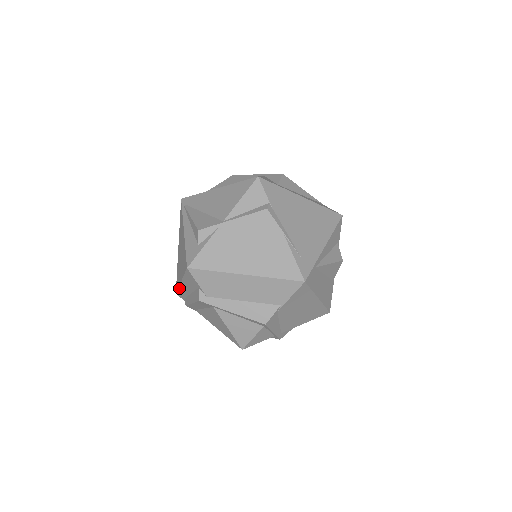
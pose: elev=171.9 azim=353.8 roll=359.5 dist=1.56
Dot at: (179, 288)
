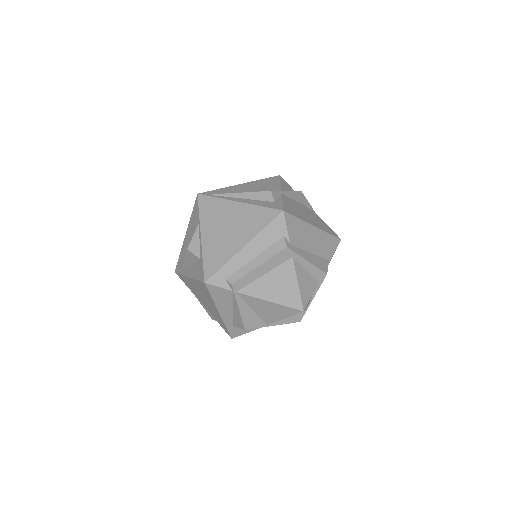
Dot at: (227, 263)
